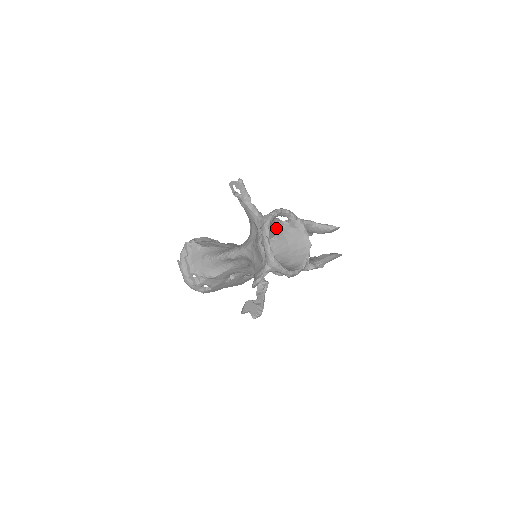
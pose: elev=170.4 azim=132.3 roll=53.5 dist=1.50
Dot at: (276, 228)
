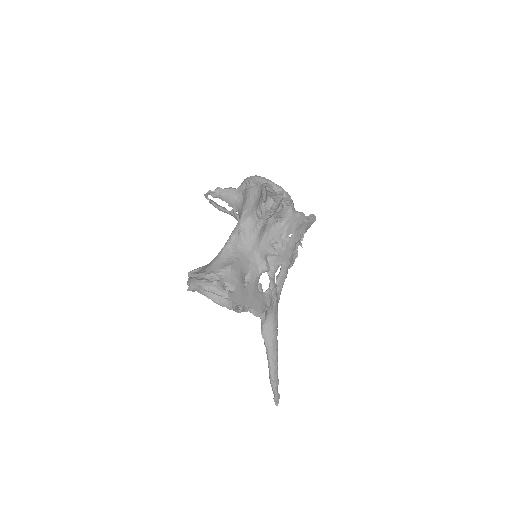
Dot at: occluded
